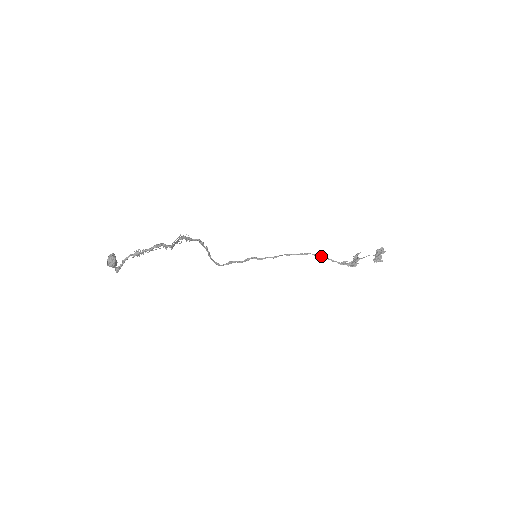
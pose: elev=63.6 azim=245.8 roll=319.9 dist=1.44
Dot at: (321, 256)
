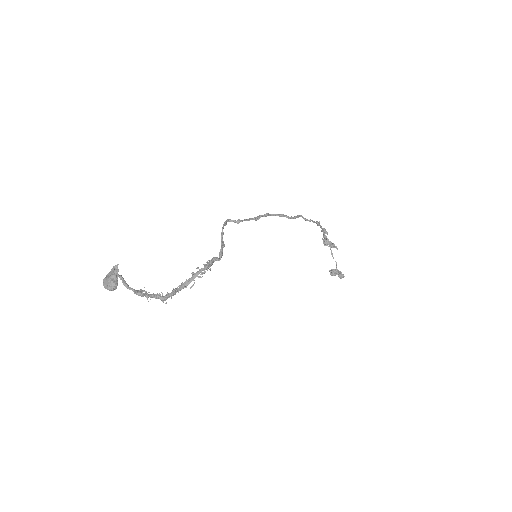
Dot at: (318, 224)
